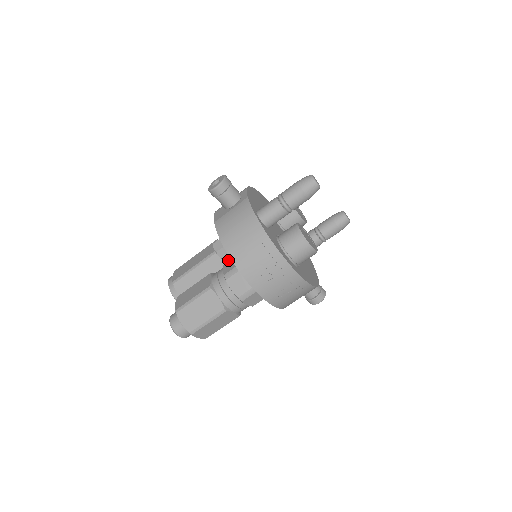
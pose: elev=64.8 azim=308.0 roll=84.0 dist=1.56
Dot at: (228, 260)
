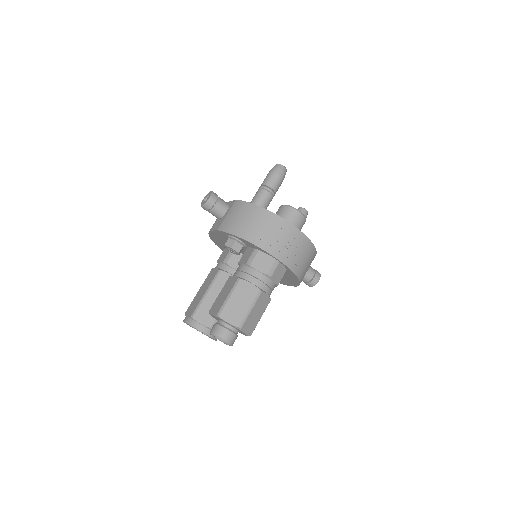
Dot at: (233, 272)
